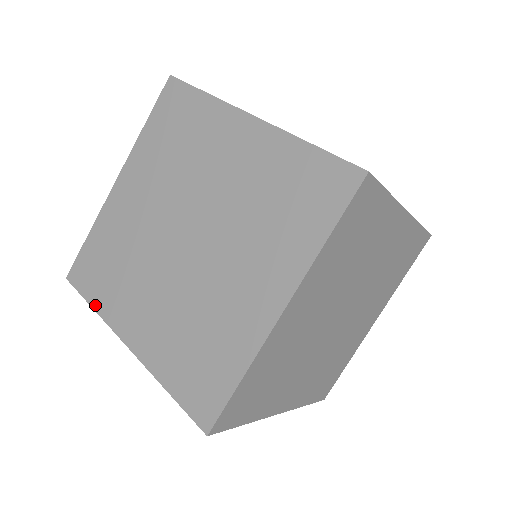
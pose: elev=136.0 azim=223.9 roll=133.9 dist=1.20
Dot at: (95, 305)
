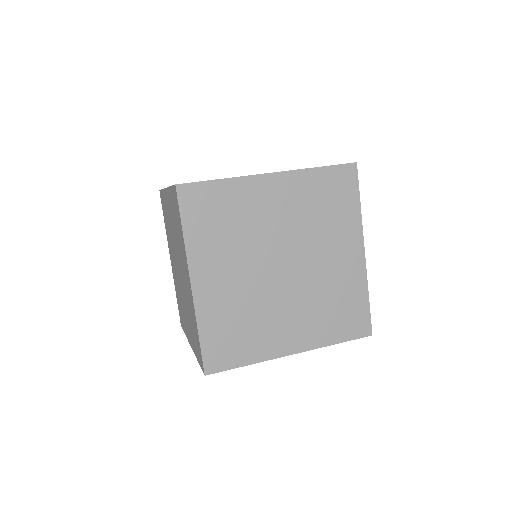
Dot at: occluded
